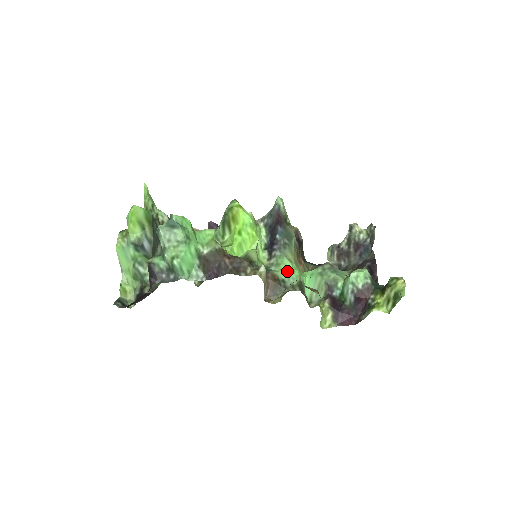
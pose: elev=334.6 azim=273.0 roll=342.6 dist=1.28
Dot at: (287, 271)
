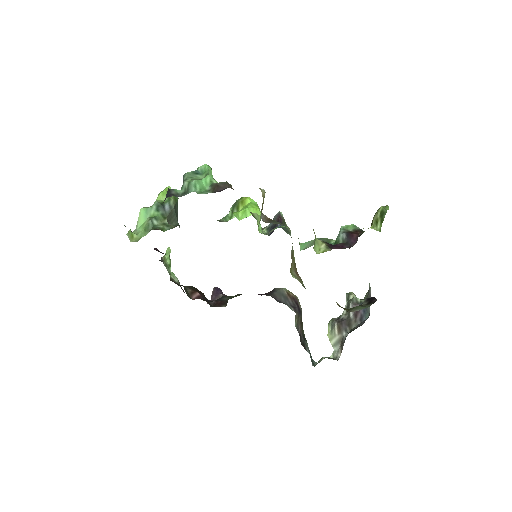
Dot at: occluded
